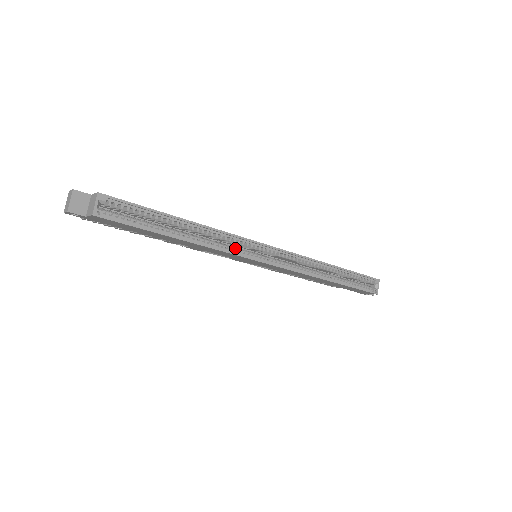
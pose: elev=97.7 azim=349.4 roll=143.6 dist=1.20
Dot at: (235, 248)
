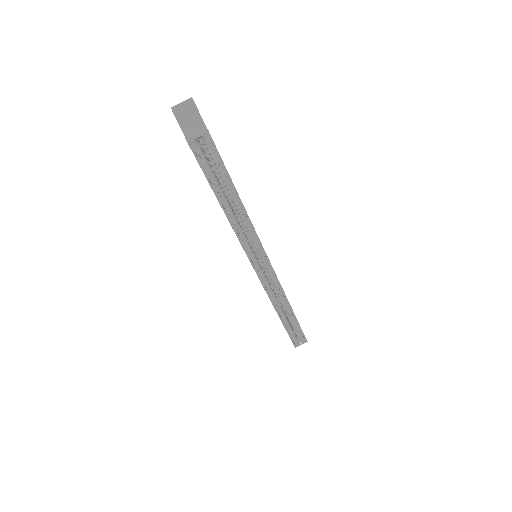
Dot at: (249, 245)
